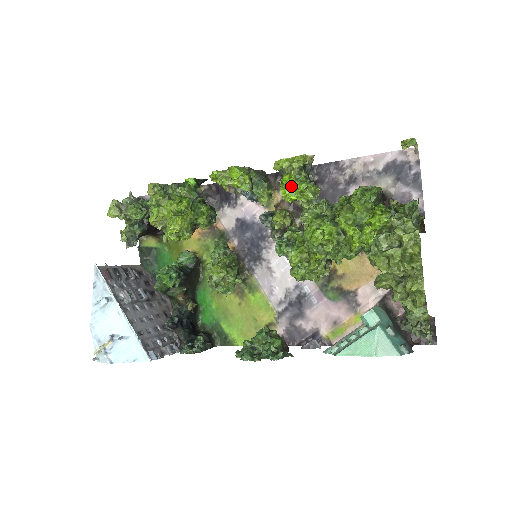
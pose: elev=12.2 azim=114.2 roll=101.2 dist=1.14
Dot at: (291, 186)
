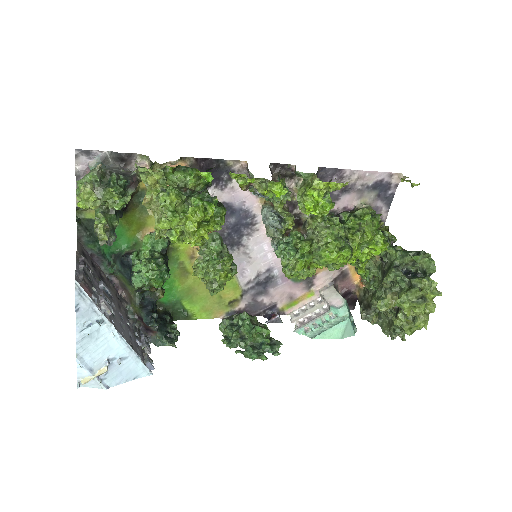
Dot at: (317, 203)
